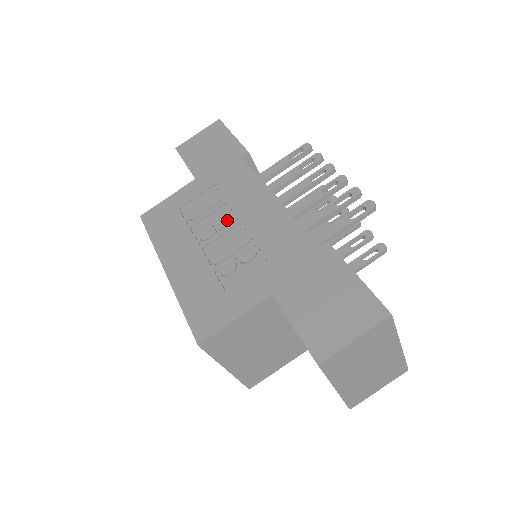
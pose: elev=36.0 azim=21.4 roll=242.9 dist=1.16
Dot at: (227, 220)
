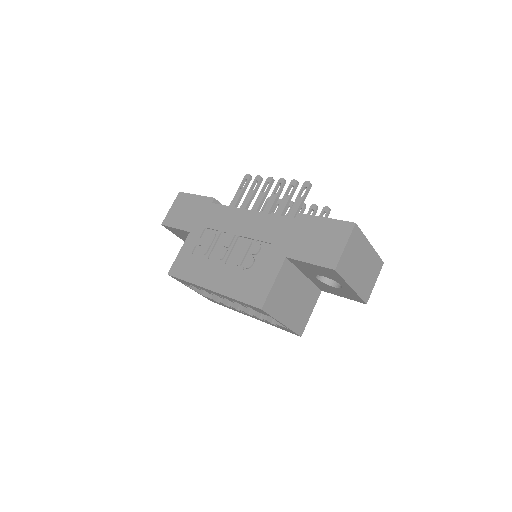
Dot at: (229, 240)
